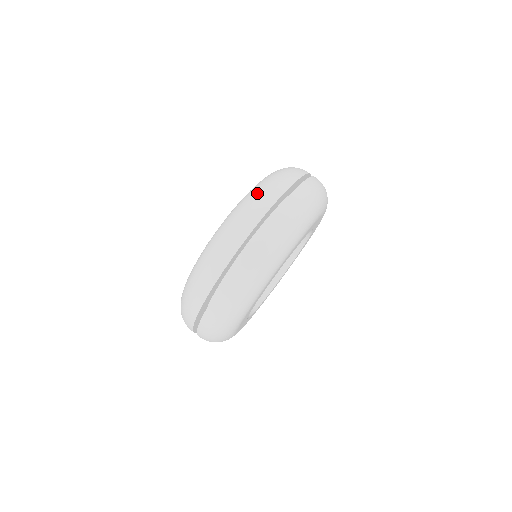
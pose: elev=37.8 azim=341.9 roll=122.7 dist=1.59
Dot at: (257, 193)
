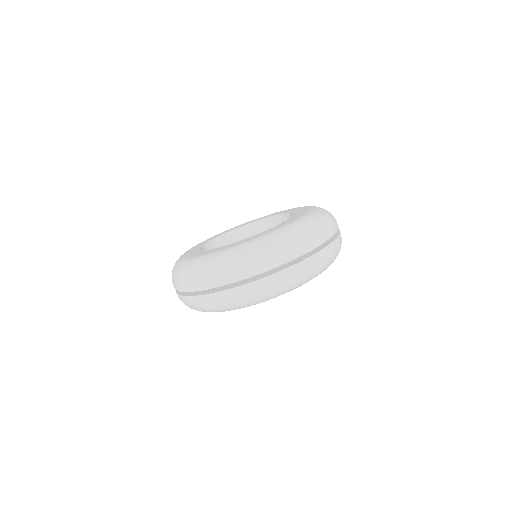
Dot at: (329, 214)
